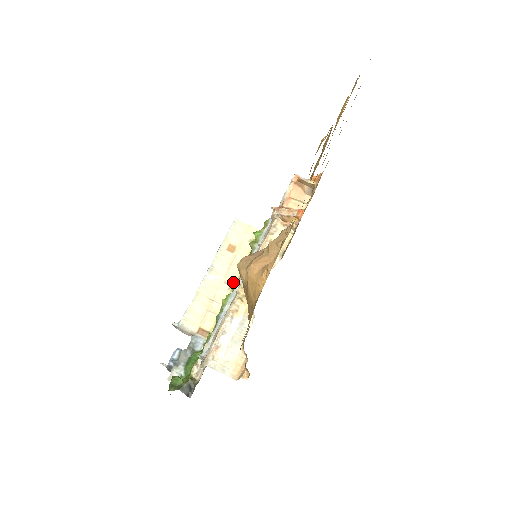
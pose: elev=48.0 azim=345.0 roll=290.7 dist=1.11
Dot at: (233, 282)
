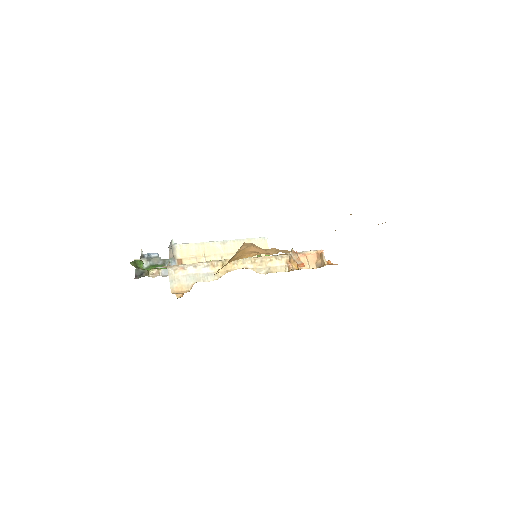
Dot at: occluded
